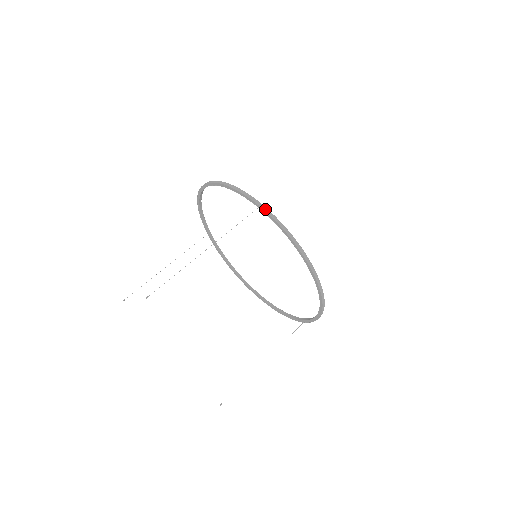
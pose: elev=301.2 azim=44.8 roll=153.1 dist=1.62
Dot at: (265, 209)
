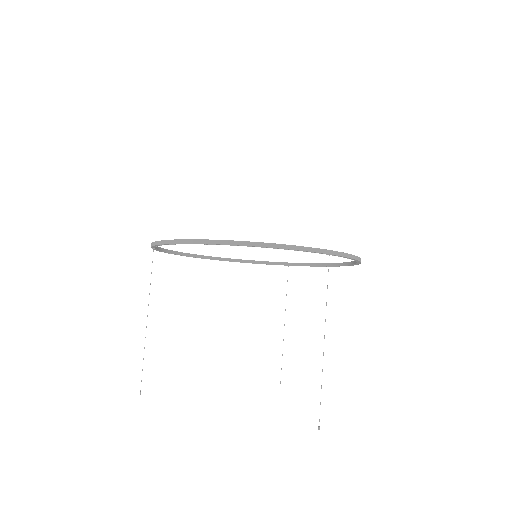
Dot at: (337, 254)
